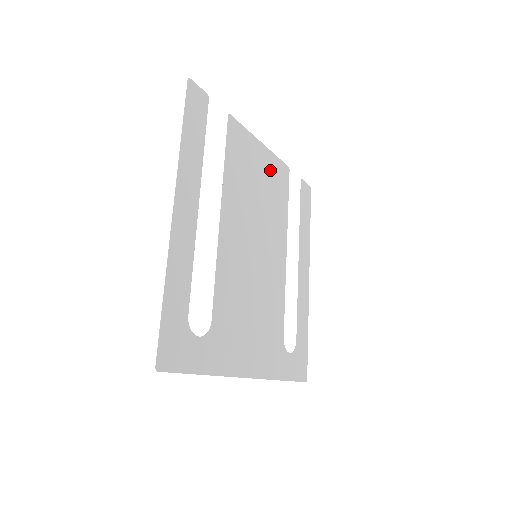
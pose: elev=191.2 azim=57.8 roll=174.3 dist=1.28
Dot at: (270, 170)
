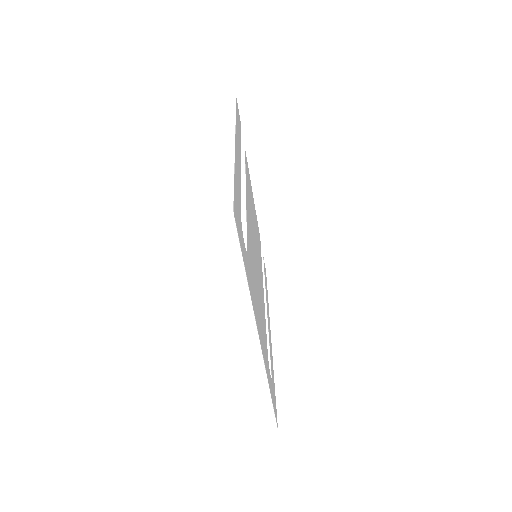
Dot at: occluded
